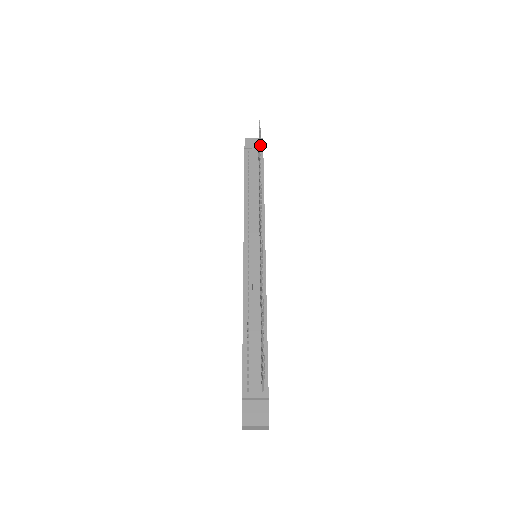
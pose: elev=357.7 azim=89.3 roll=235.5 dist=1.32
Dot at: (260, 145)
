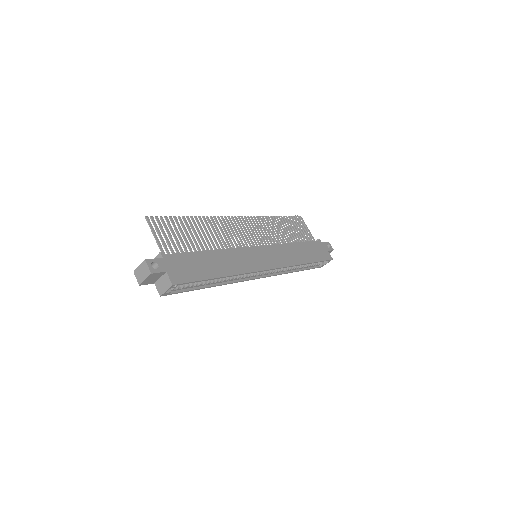
Dot at: (285, 216)
